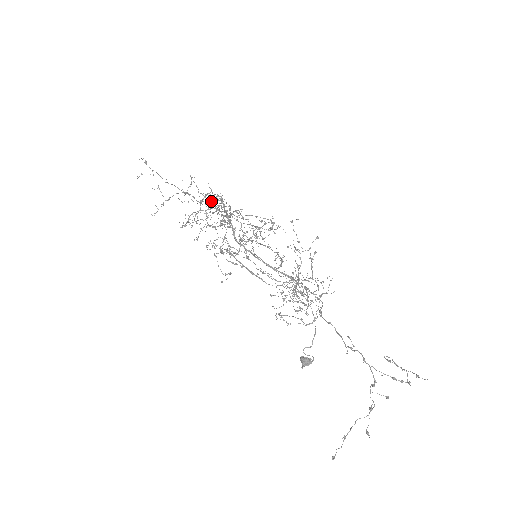
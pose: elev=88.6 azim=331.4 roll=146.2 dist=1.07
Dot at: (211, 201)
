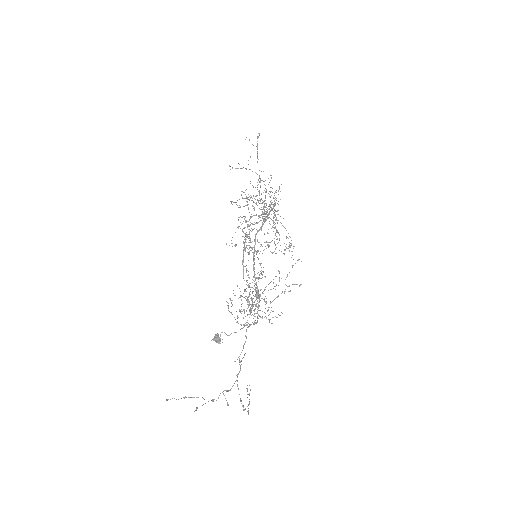
Dot at: occluded
